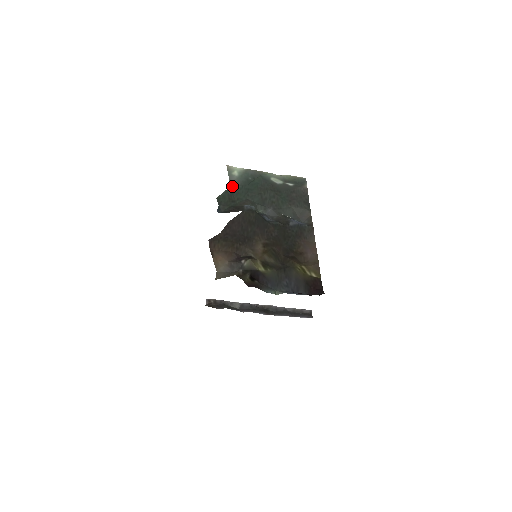
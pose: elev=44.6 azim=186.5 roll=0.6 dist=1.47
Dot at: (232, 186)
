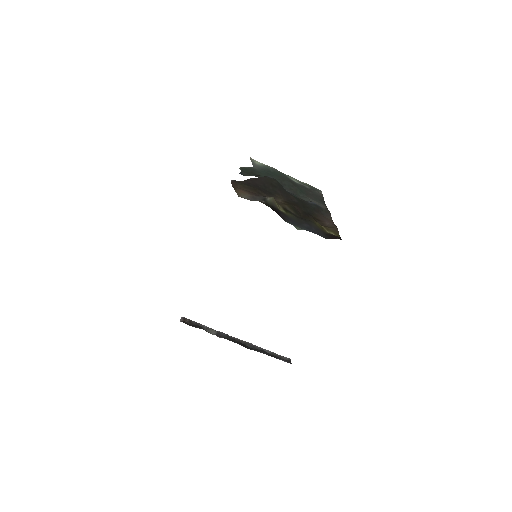
Dot at: (254, 167)
